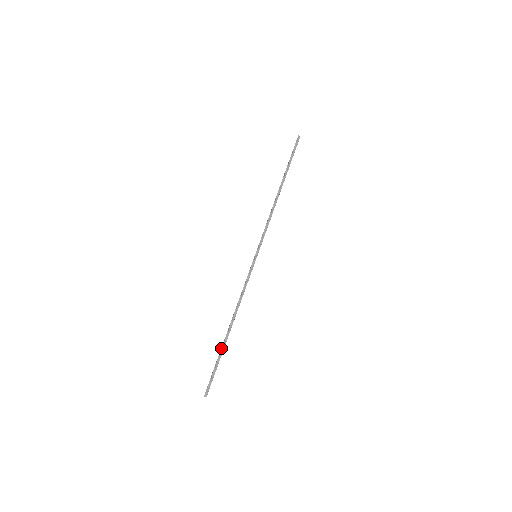
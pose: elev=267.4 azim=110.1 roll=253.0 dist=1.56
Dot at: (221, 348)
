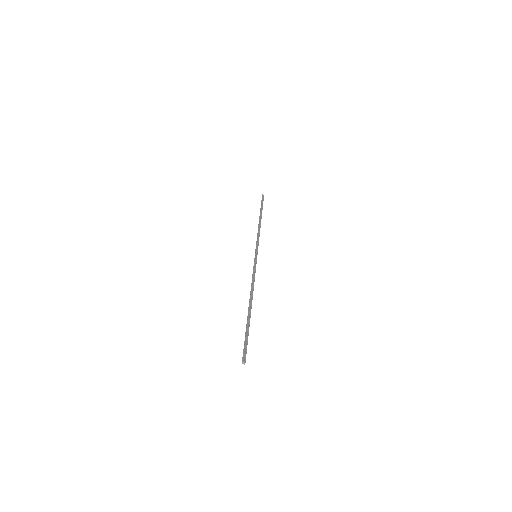
Dot at: (247, 319)
